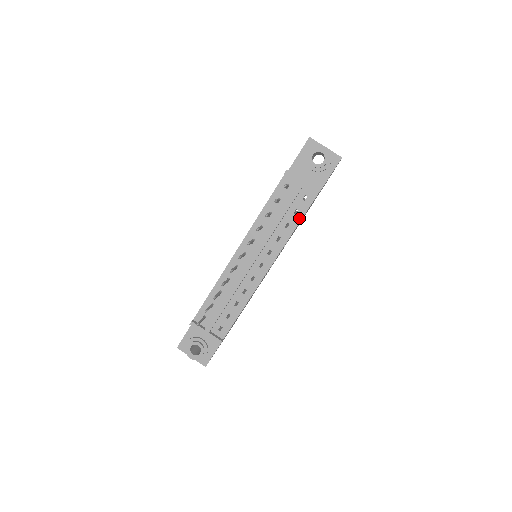
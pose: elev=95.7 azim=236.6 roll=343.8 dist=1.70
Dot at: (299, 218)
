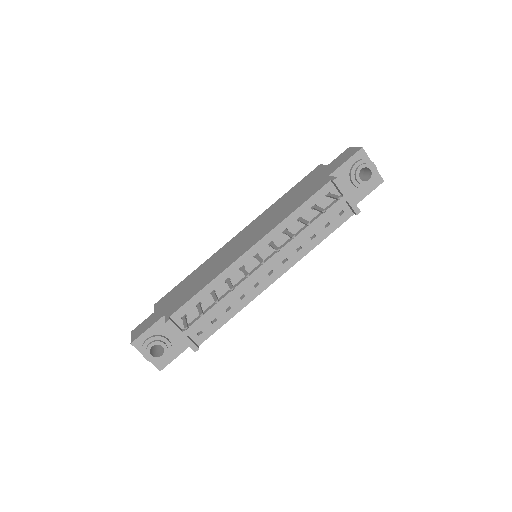
Dot at: (328, 233)
